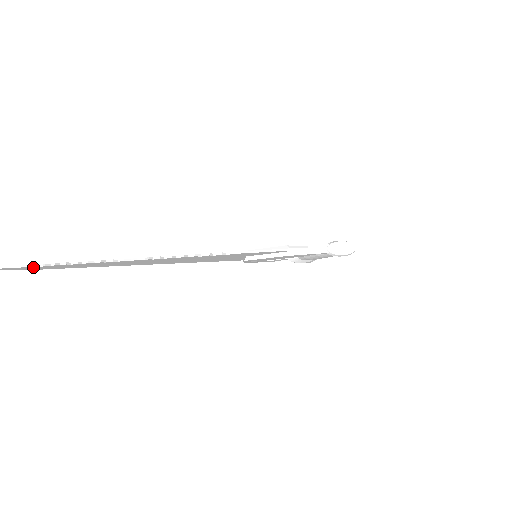
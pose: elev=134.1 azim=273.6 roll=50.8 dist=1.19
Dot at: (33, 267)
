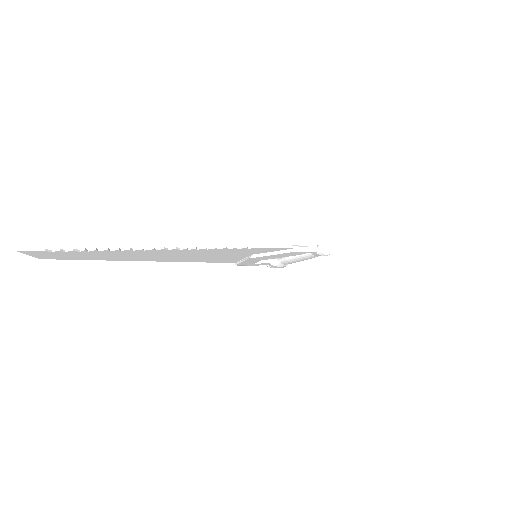
Dot at: (66, 252)
